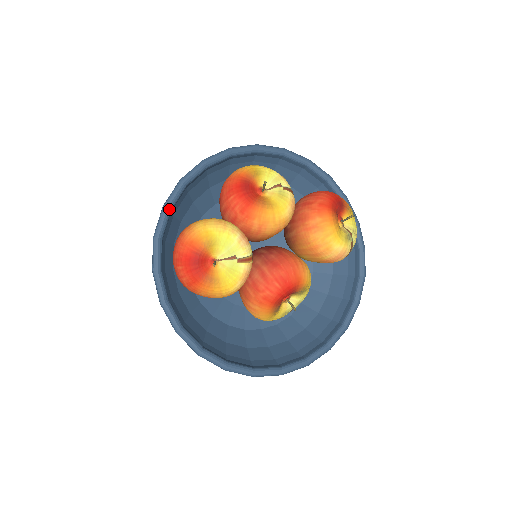
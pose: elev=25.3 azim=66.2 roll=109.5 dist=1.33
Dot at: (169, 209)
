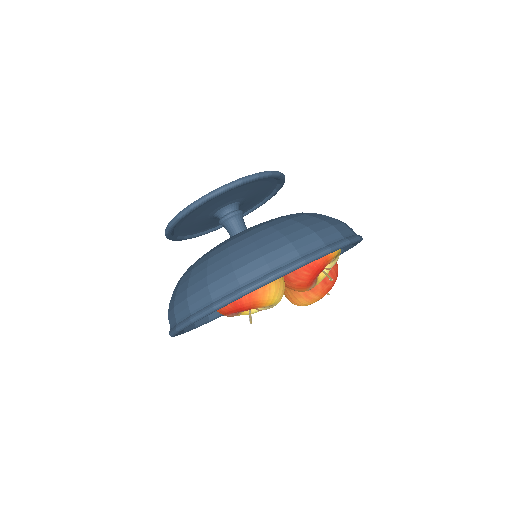
Dot at: (274, 280)
